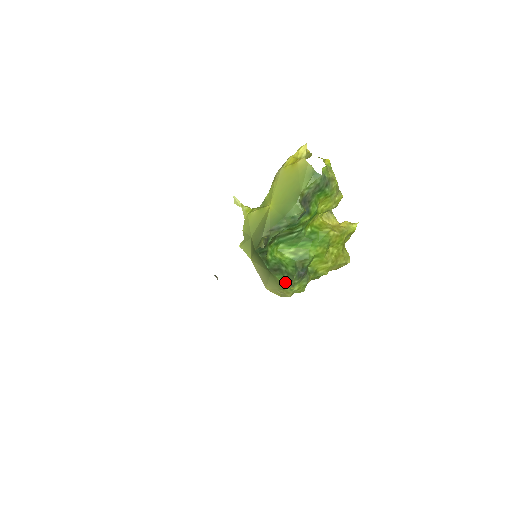
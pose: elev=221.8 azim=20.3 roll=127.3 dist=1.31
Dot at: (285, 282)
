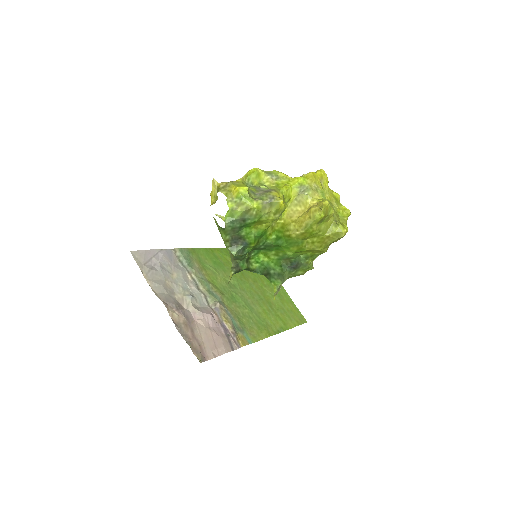
Dot at: (275, 285)
